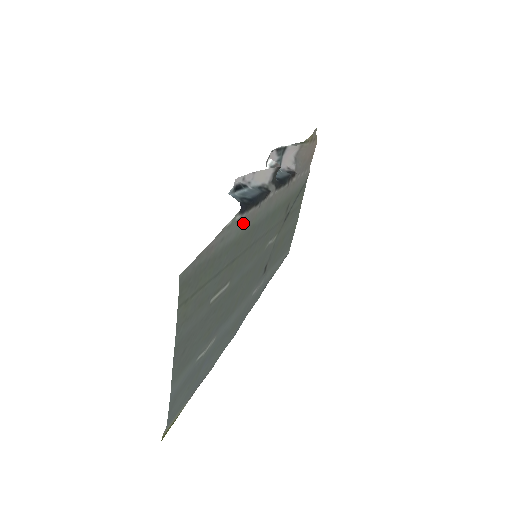
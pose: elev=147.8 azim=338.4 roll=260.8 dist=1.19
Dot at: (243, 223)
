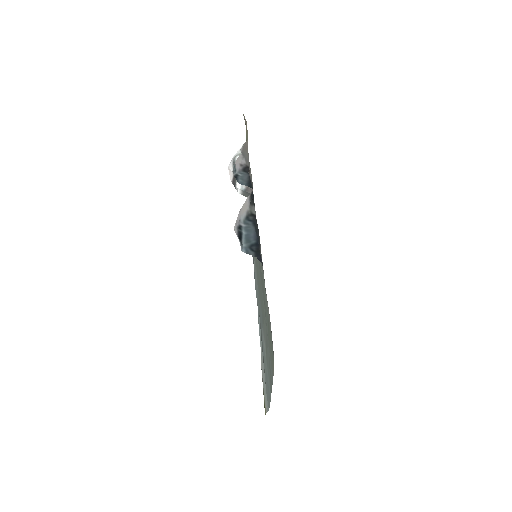
Dot at: (262, 267)
